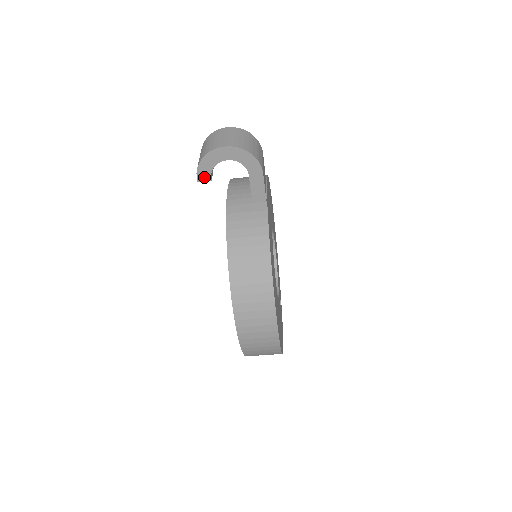
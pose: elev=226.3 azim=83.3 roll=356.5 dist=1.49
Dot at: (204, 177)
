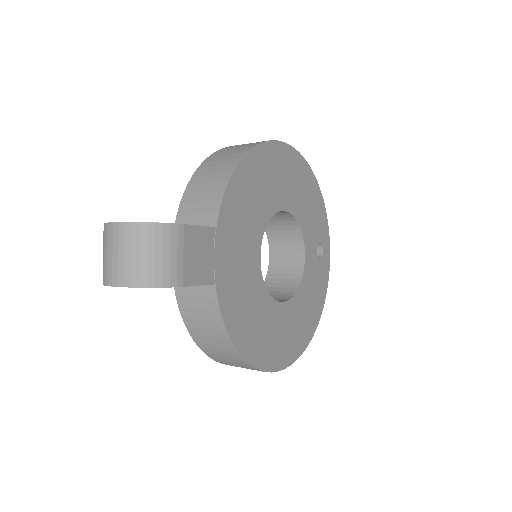
Dot at: occluded
